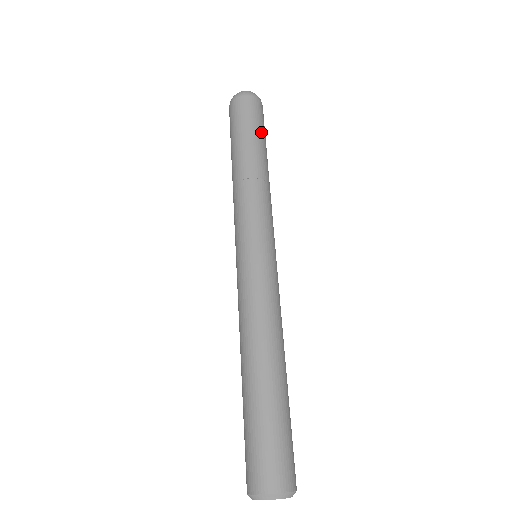
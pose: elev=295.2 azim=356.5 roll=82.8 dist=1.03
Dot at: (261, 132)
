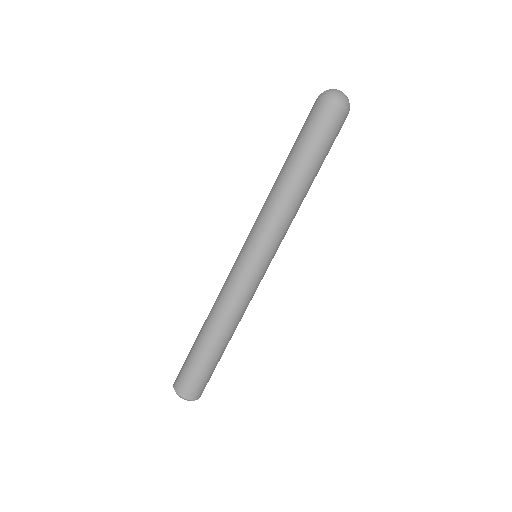
Dot at: (324, 153)
